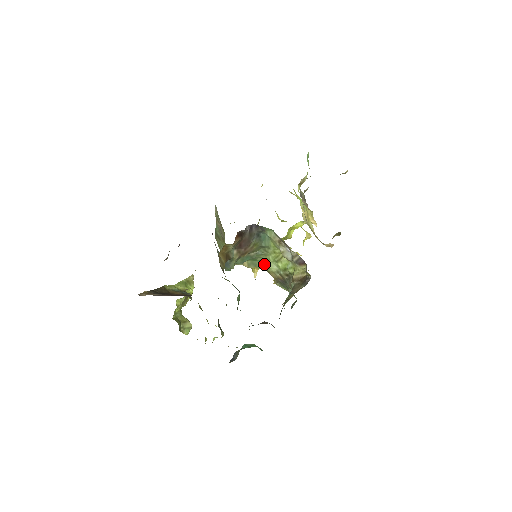
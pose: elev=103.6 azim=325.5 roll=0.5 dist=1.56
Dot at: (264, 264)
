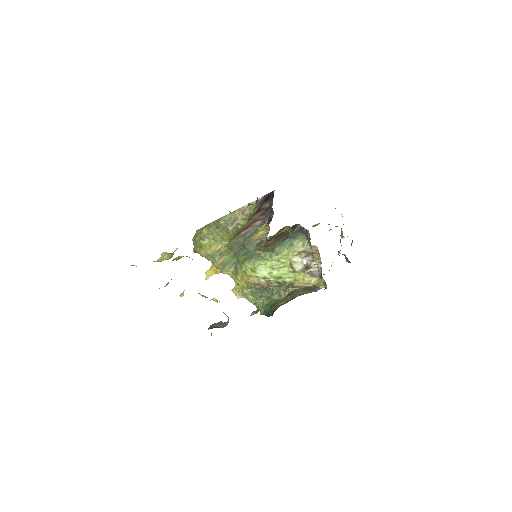
Dot at: (251, 267)
